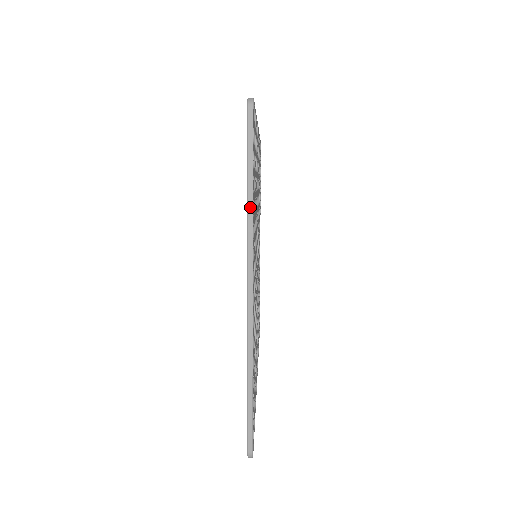
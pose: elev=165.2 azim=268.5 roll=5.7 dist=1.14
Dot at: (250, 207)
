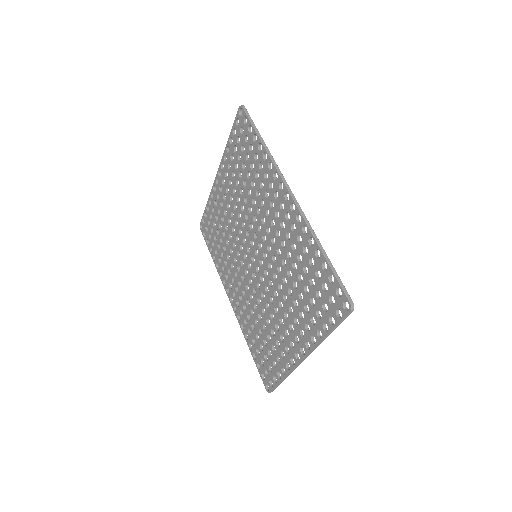
Dot at: (324, 339)
